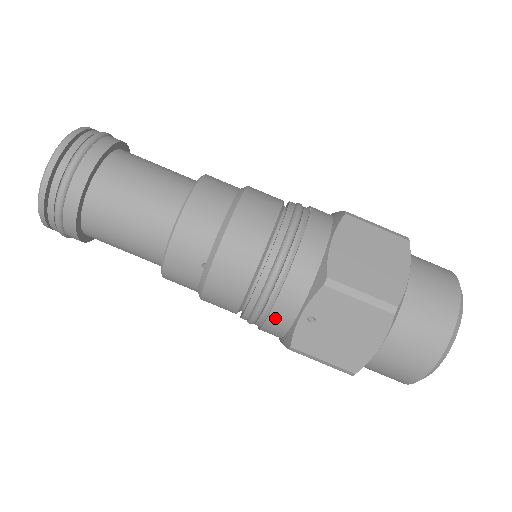
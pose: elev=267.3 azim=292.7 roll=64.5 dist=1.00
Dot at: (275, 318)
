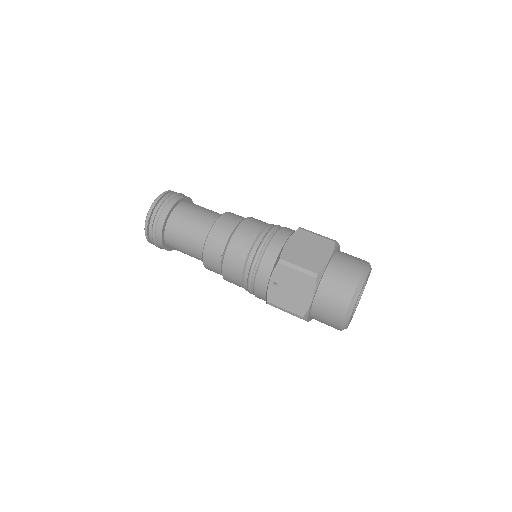
Dot at: (258, 285)
